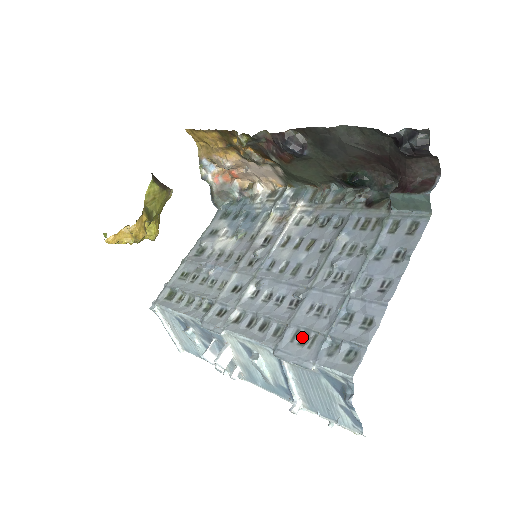
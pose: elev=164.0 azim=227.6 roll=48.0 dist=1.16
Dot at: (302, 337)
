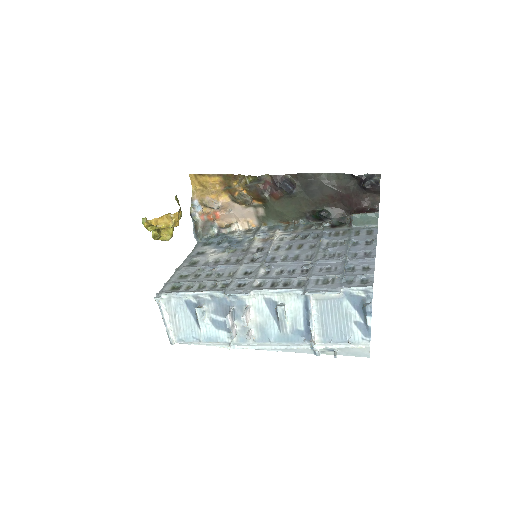
Dot at: (323, 281)
